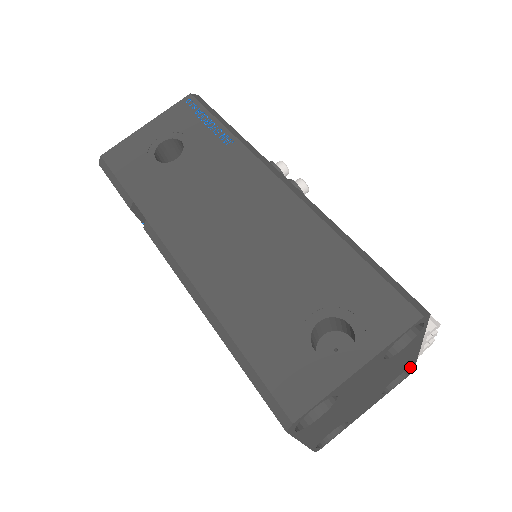
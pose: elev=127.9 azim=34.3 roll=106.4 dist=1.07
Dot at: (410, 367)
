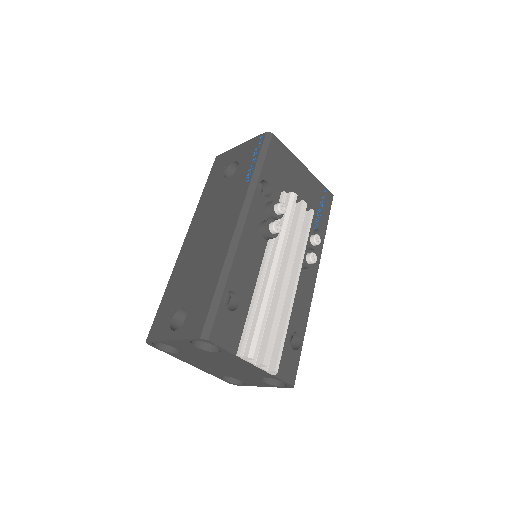
Dot at: (276, 379)
